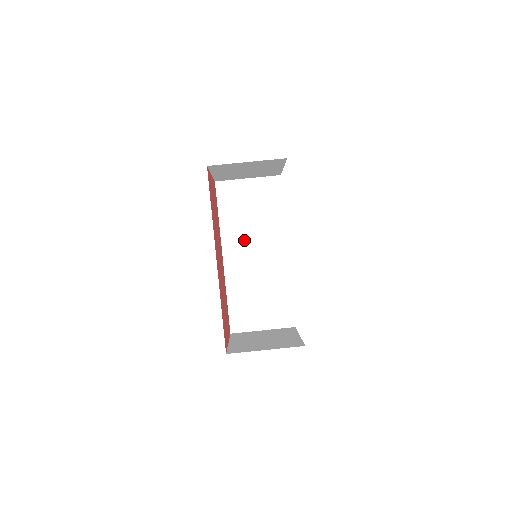
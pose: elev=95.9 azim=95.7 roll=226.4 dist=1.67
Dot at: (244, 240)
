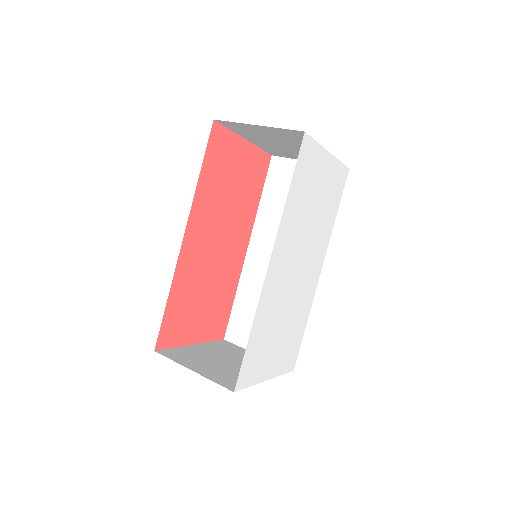
Dot at: occluded
